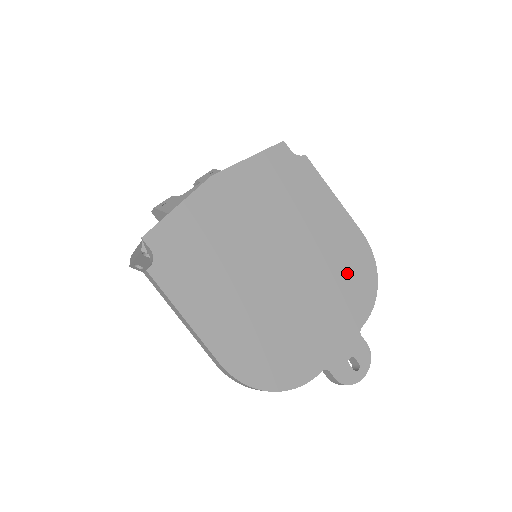
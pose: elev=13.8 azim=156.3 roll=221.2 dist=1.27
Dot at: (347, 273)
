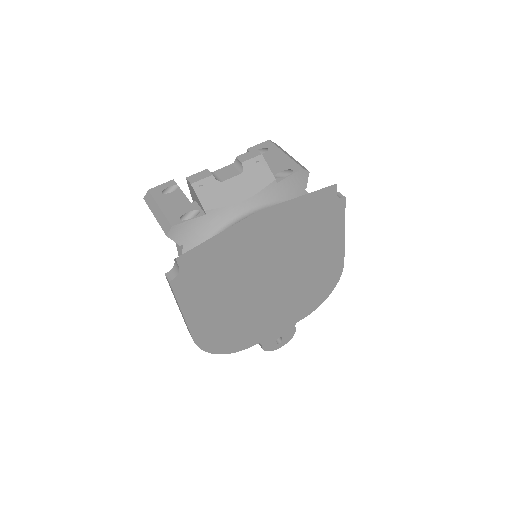
Dot at: (313, 288)
